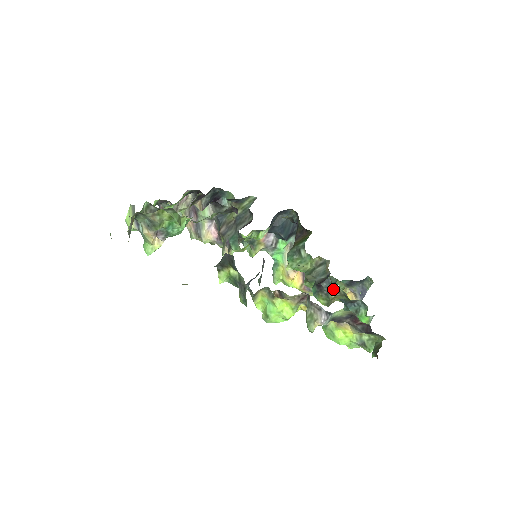
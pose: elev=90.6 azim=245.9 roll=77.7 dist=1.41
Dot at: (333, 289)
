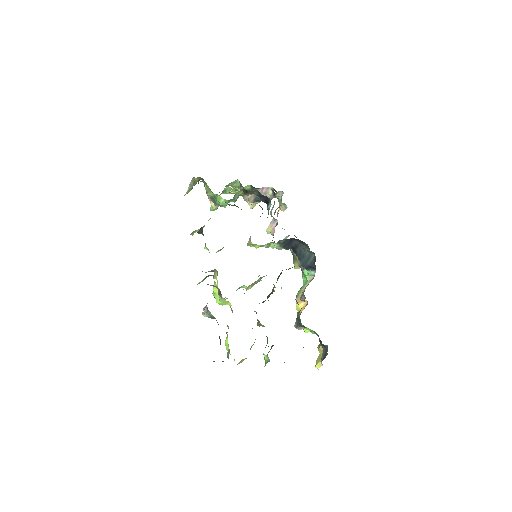
Dot at: (256, 312)
